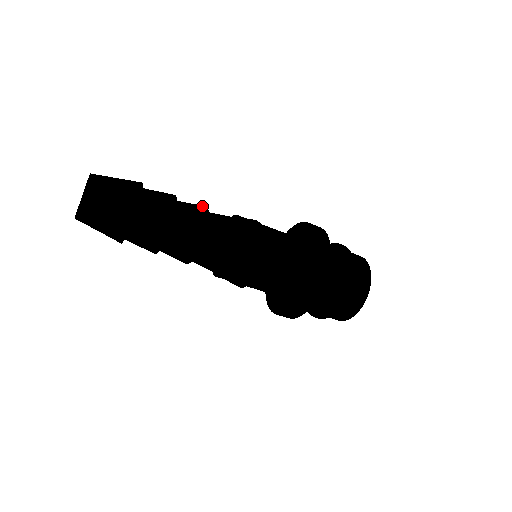
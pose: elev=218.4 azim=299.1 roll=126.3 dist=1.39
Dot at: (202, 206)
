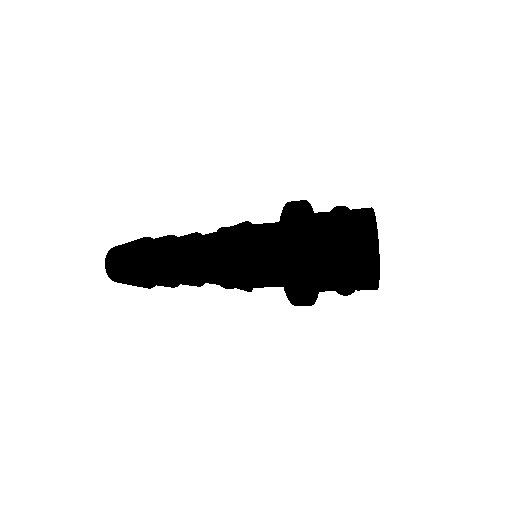
Dot at: (186, 237)
